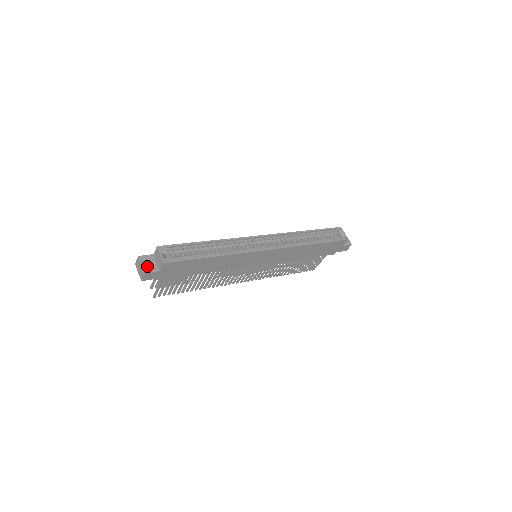
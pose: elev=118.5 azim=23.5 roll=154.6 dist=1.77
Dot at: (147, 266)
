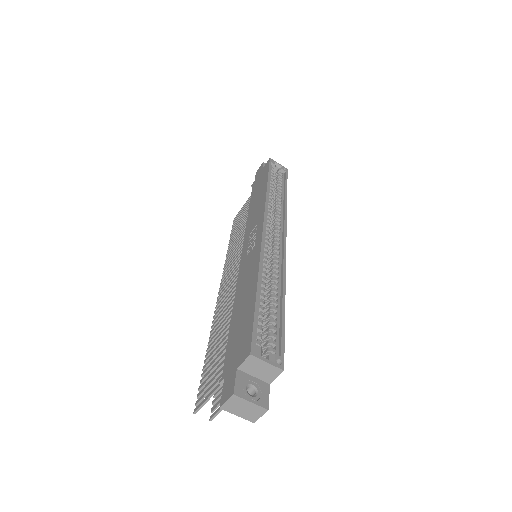
Dot at: (256, 396)
